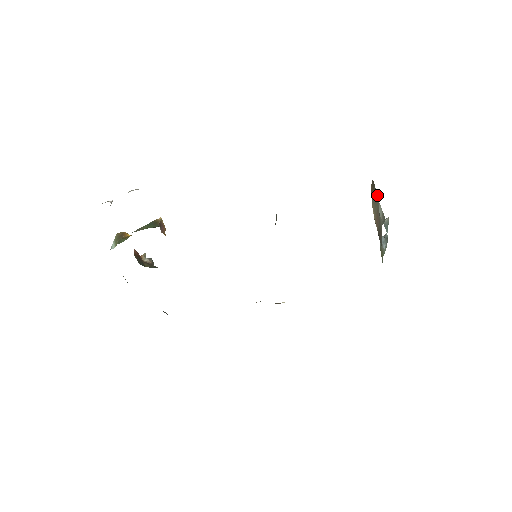
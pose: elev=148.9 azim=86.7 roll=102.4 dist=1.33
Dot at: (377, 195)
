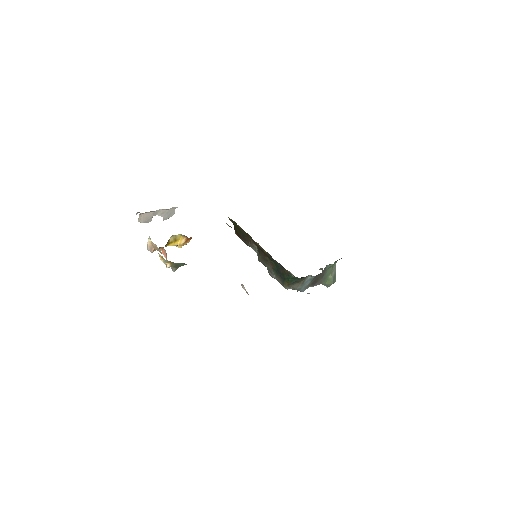
Dot at: occluded
